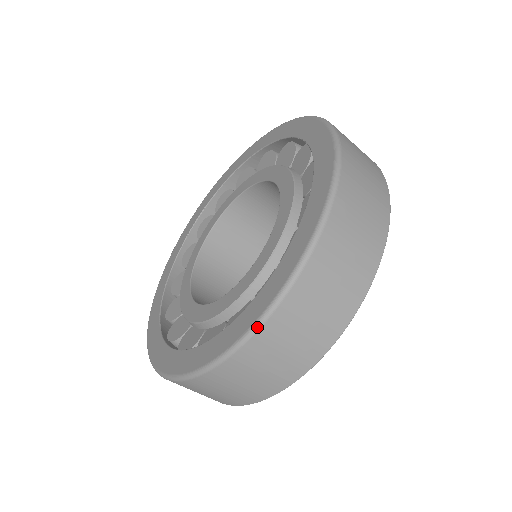
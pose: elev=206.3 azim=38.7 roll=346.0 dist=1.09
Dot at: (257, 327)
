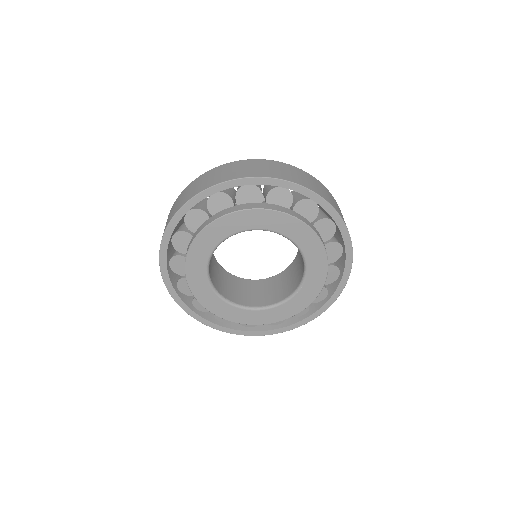
Dot at: occluded
